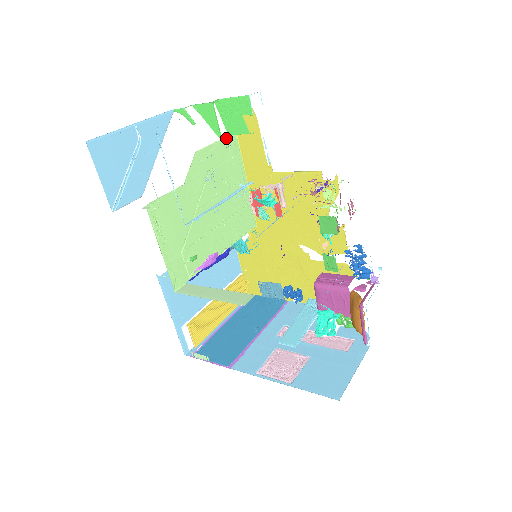
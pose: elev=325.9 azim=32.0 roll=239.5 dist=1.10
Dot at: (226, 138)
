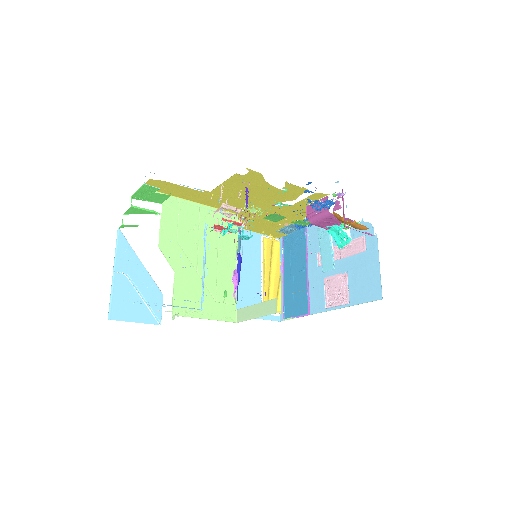
Dot at: (162, 207)
